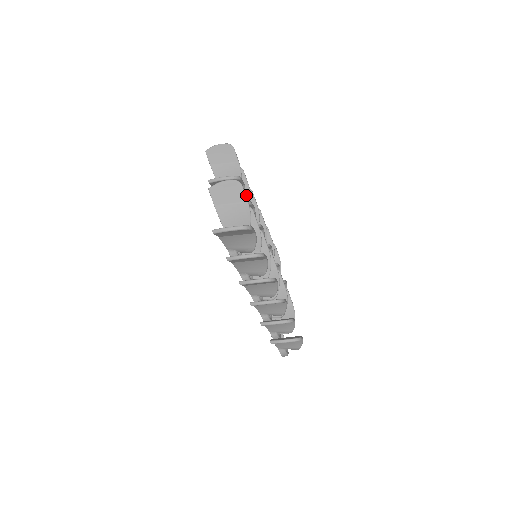
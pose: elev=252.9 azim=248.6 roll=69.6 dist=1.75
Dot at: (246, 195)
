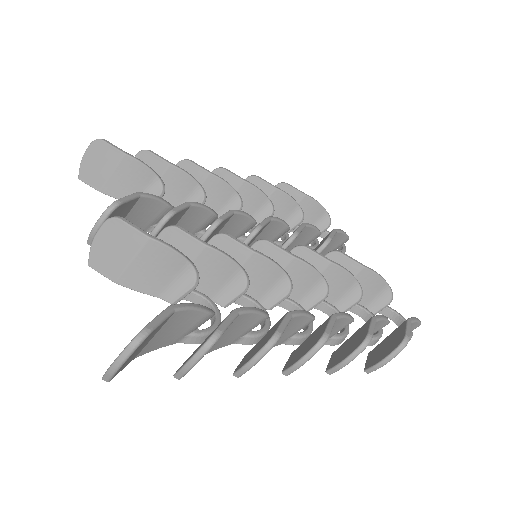
Dot at: (181, 179)
